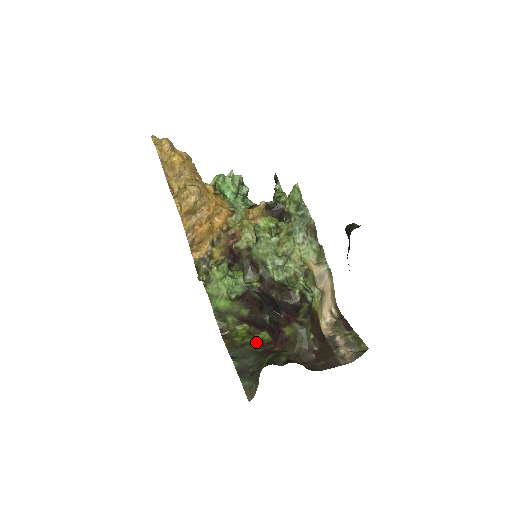
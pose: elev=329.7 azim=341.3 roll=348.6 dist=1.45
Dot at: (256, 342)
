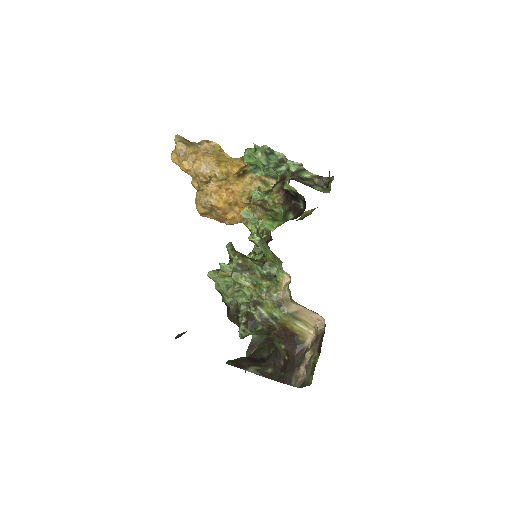
Dot at: occluded
